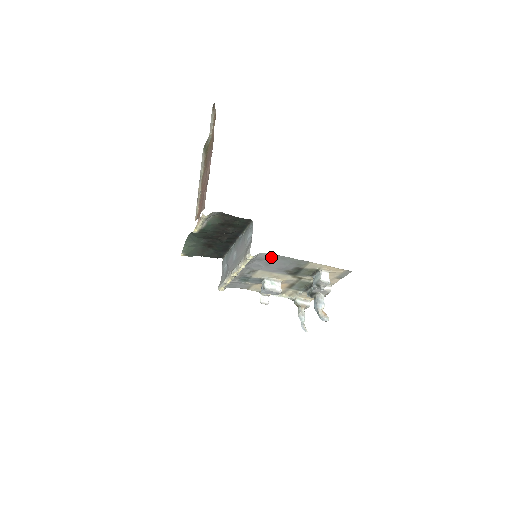
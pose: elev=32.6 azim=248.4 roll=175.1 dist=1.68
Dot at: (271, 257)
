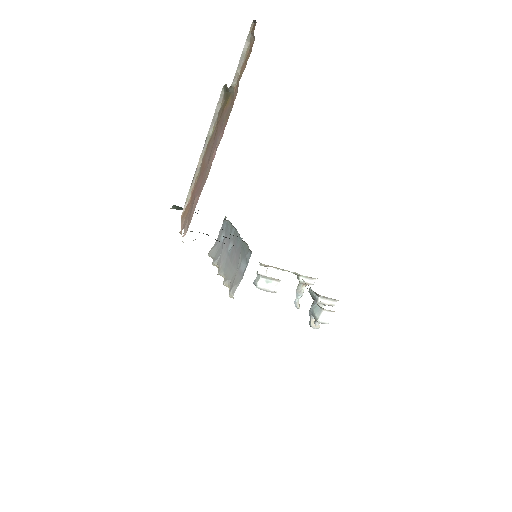
Dot at: occluded
